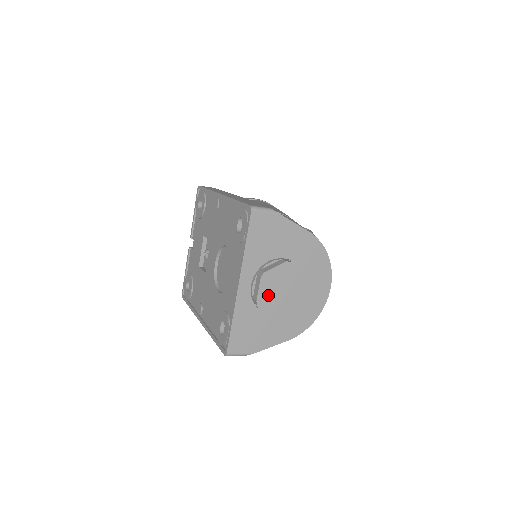
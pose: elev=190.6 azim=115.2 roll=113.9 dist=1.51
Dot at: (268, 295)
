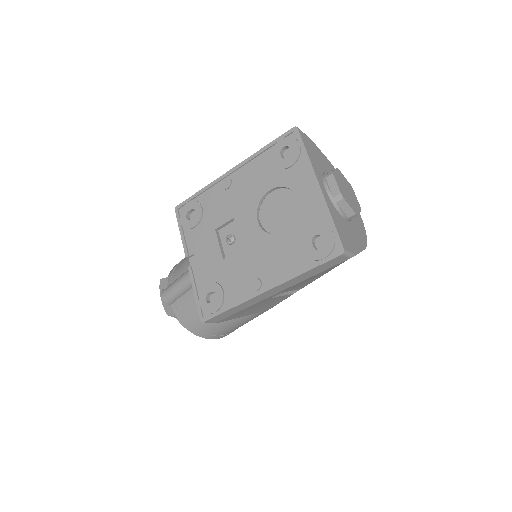
Dot at: (343, 191)
